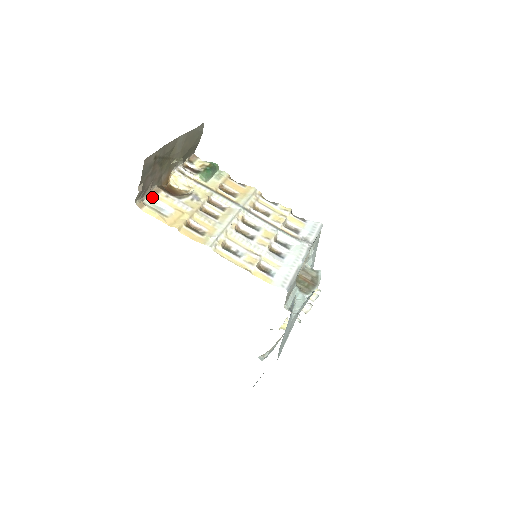
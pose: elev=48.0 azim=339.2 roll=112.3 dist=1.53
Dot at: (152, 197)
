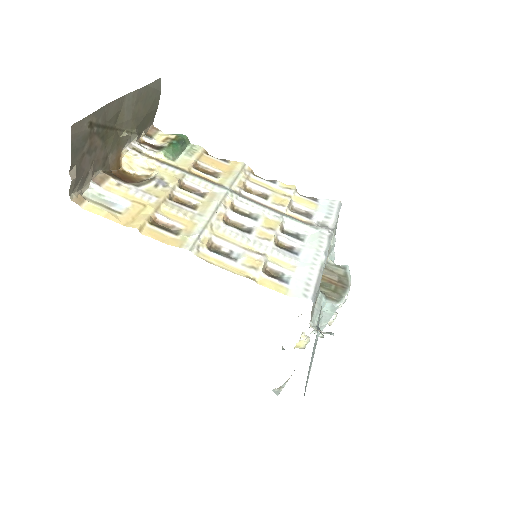
Dot at: (96, 187)
